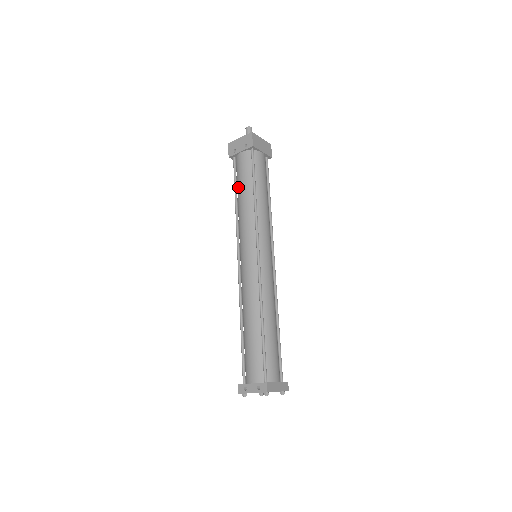
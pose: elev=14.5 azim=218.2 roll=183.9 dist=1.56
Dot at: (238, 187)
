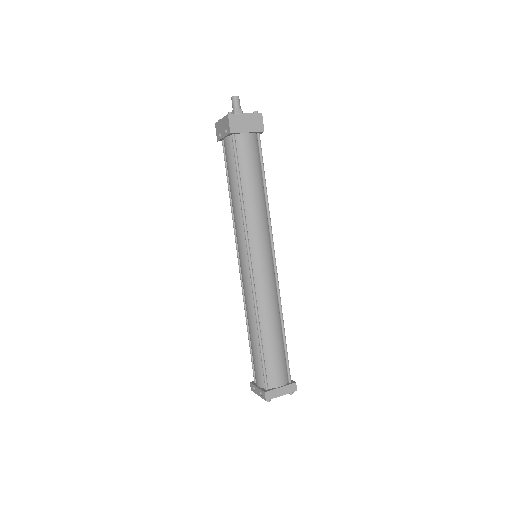
Dot at: (228, 180)
